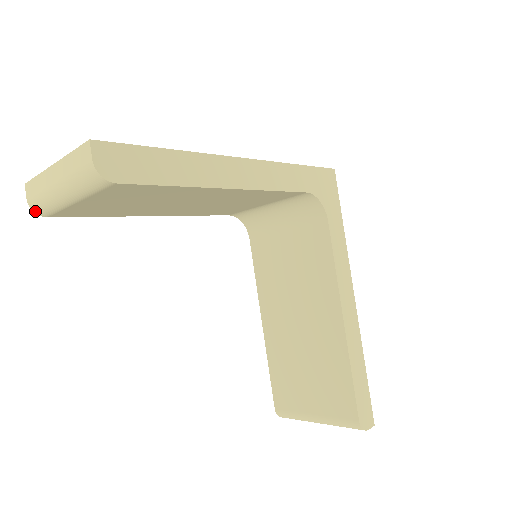
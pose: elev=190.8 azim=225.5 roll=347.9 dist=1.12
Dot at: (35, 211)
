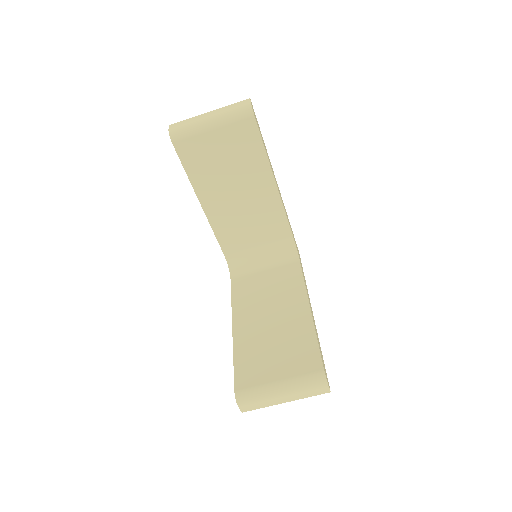
Dot at: (171, 134)
